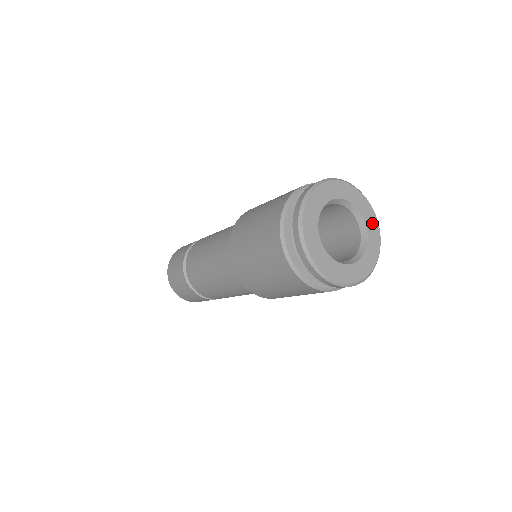
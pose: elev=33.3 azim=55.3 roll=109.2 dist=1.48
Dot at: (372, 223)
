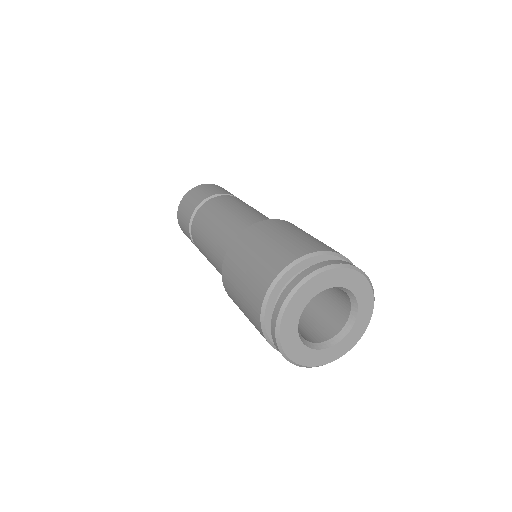
Dot at: (363, 291)
